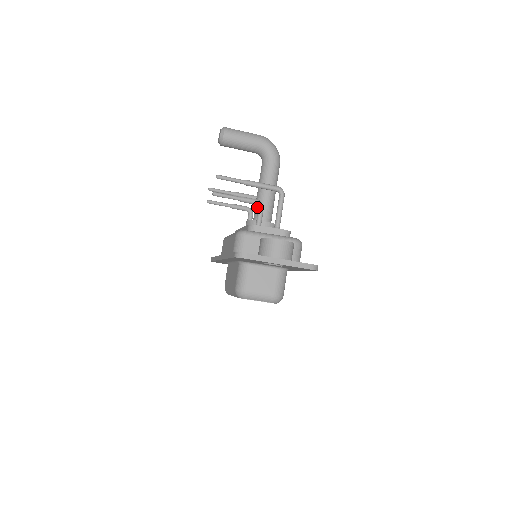
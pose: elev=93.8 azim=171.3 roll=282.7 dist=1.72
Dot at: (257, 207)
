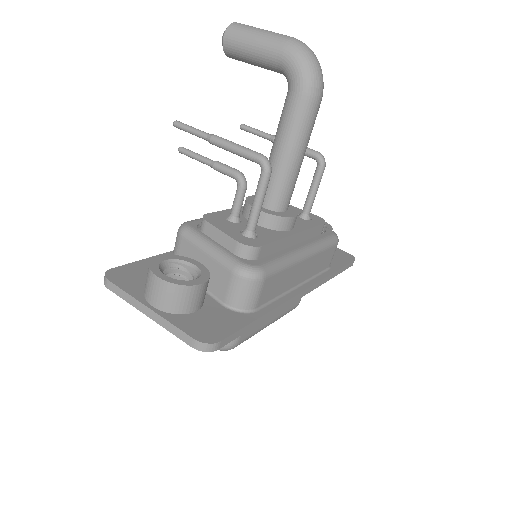
Dot at: occluded
